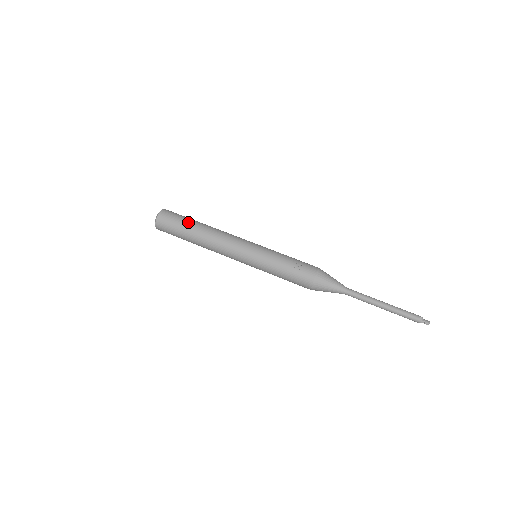
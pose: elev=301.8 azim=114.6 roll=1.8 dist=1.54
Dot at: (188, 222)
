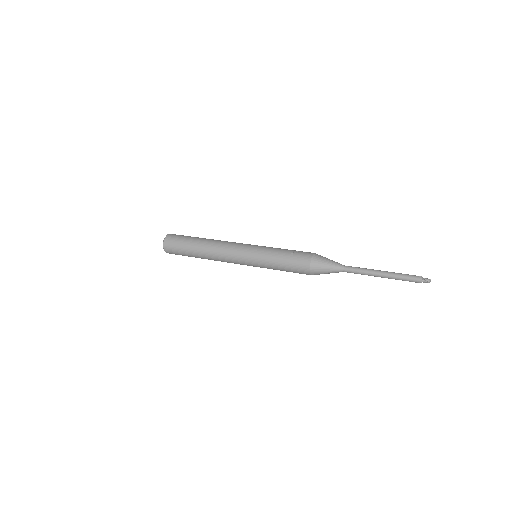
Dot at: (193, 237)
